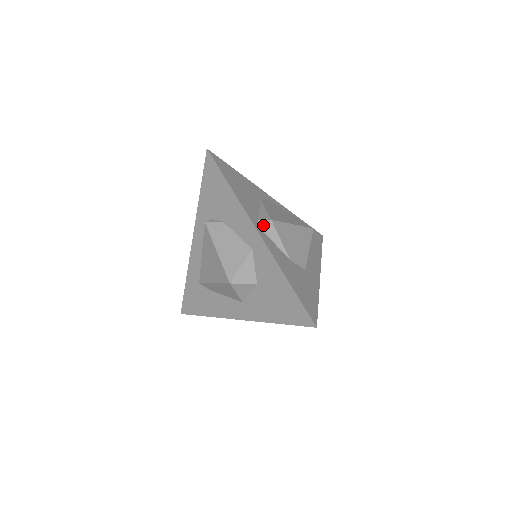
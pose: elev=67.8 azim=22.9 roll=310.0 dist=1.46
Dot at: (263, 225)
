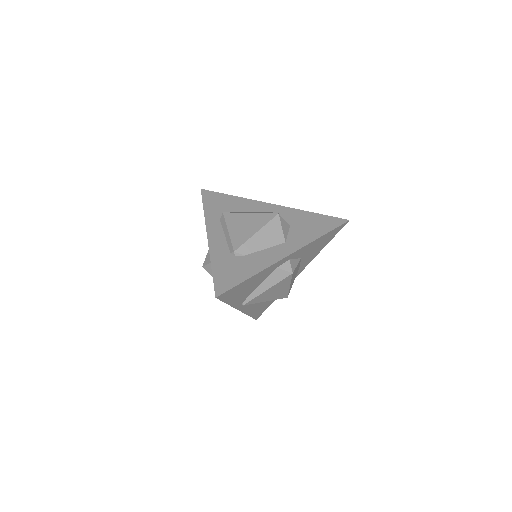
Dot at: occluded
